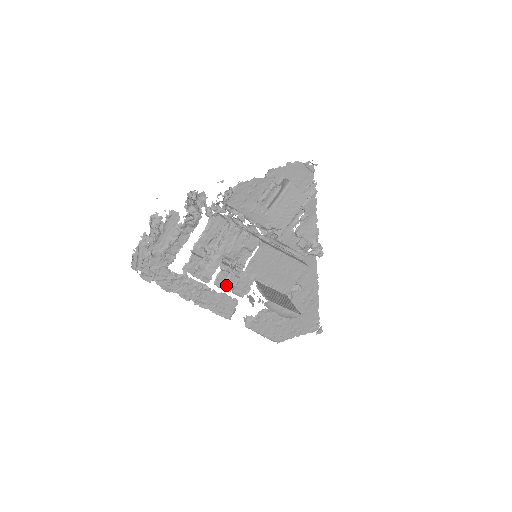
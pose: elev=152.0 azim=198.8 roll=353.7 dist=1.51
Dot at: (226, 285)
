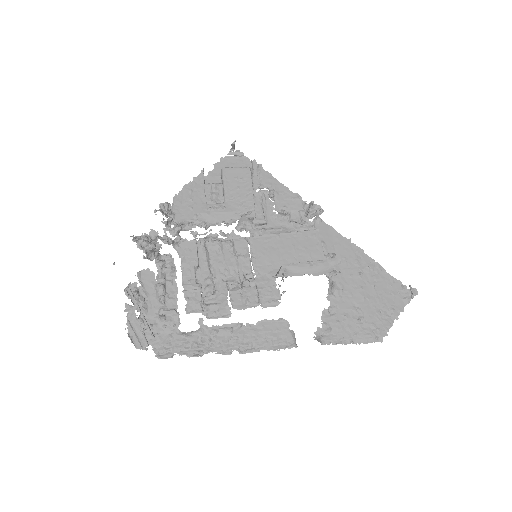
Dot at: (247, 301)
